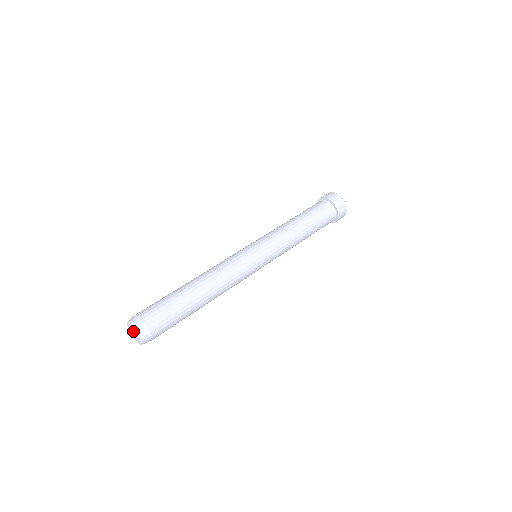
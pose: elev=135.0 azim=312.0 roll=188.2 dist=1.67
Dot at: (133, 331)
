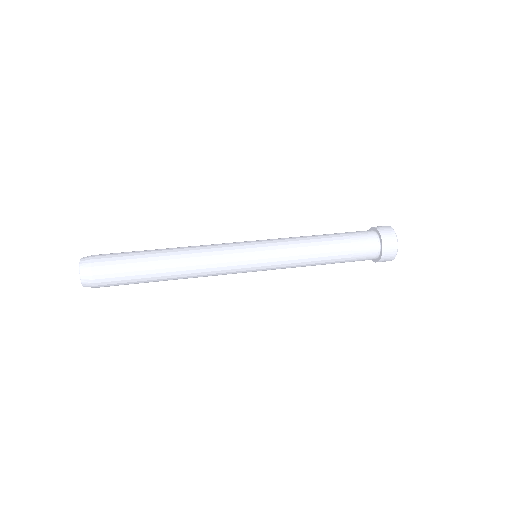
Dot at: occluded
